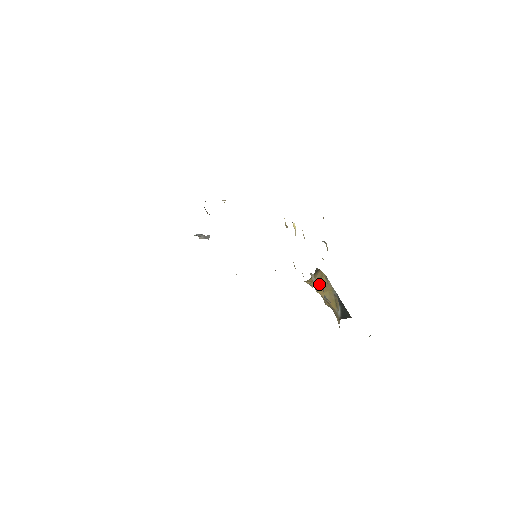
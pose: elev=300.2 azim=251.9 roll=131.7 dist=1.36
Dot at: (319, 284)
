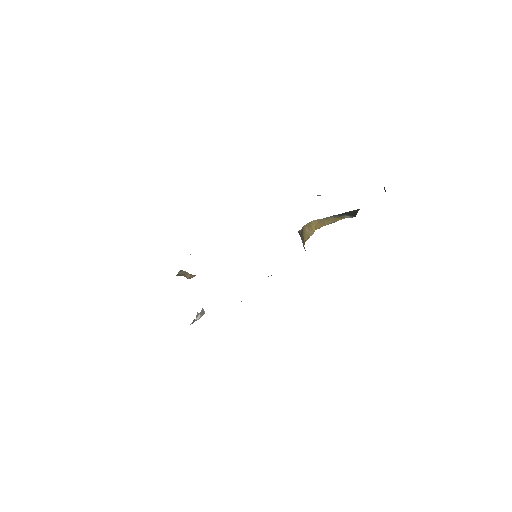
Dot at: (314, 228)
